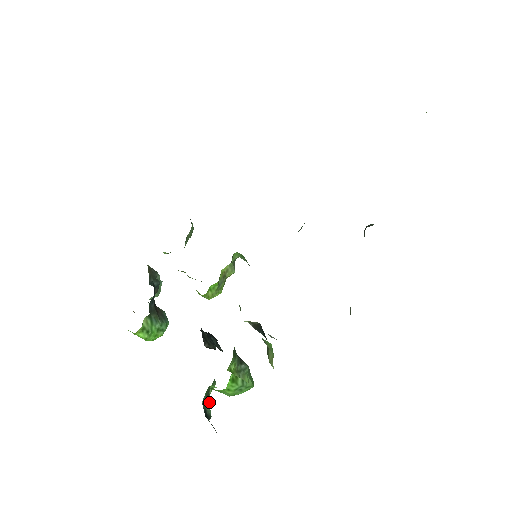
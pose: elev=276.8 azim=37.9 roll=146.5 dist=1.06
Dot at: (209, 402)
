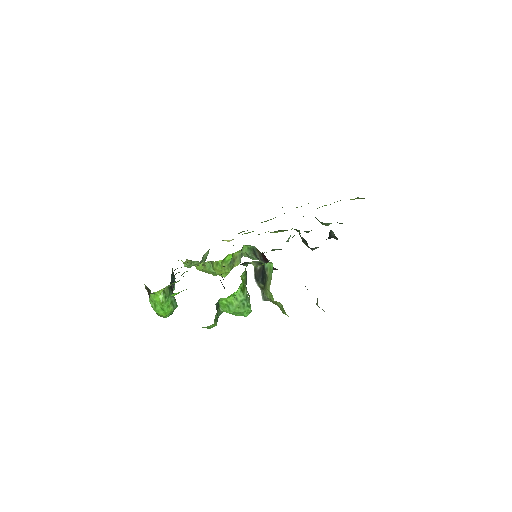
Dot at: occluded
